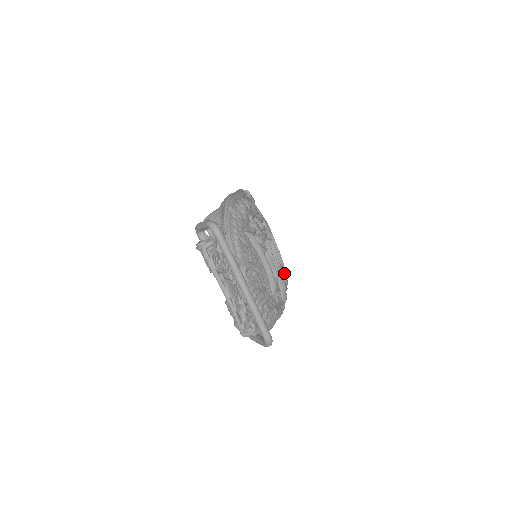
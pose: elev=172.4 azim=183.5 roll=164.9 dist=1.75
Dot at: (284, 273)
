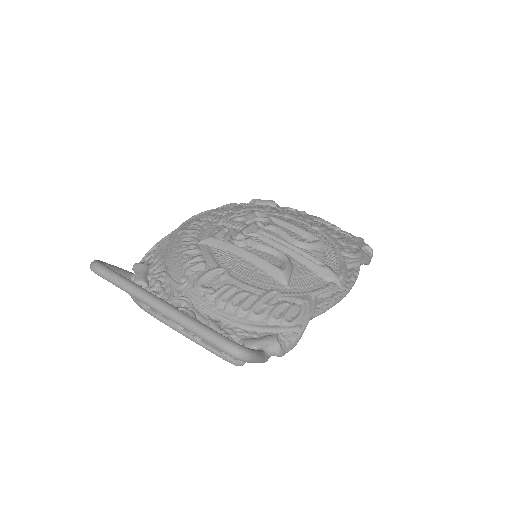
Dot at: (338, 246)
